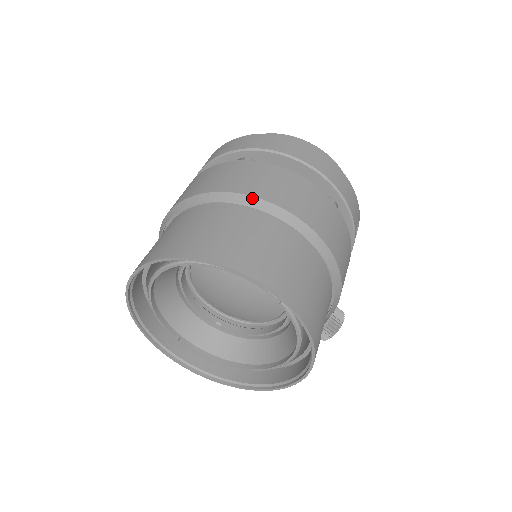
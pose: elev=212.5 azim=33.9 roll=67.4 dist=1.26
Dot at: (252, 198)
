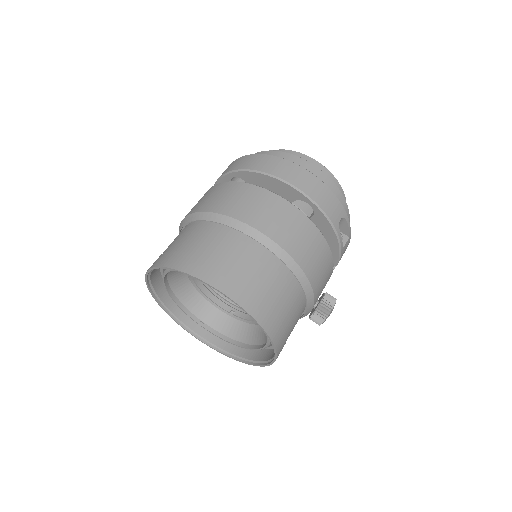
Dot at: (218, 215)
